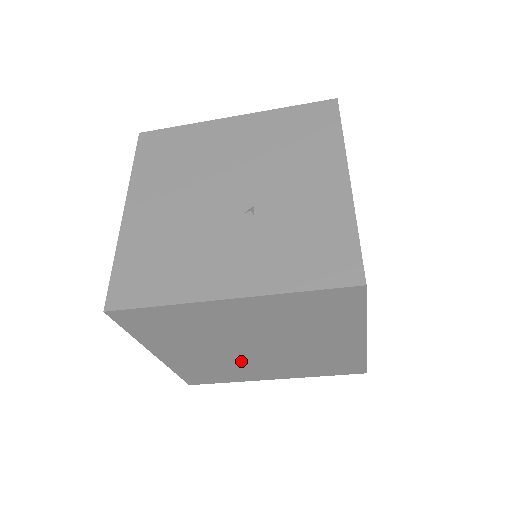
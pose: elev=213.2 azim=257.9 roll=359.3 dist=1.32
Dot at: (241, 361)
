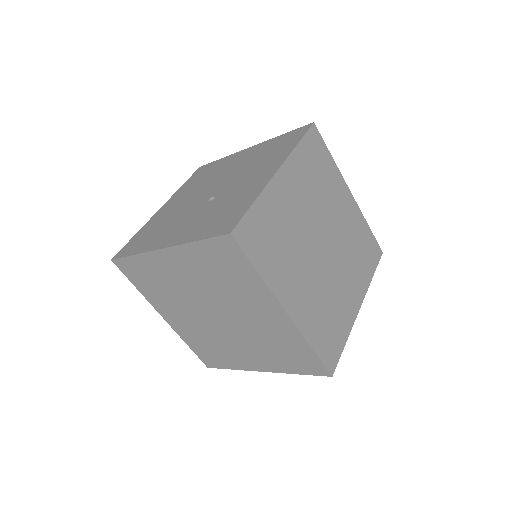
Dot at: (220, 336)
